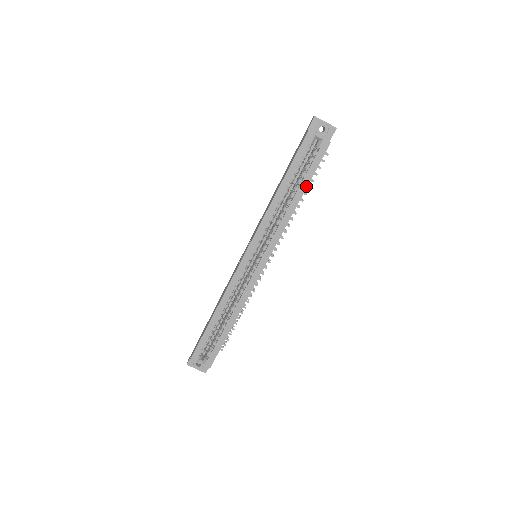
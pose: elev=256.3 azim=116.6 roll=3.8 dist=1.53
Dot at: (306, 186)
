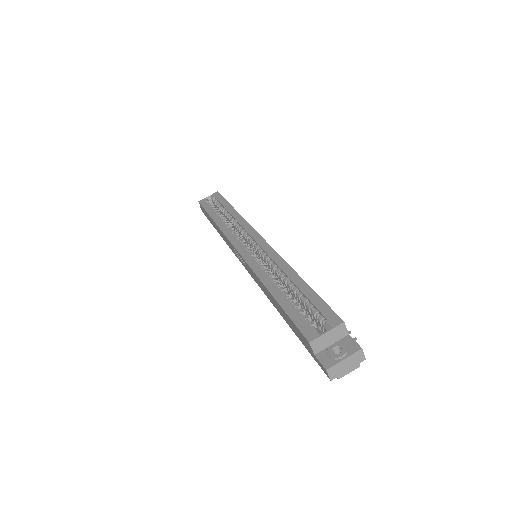
Dot at: (229, 205)
